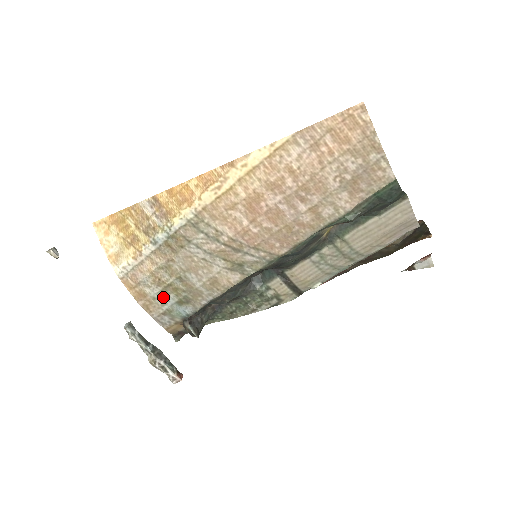
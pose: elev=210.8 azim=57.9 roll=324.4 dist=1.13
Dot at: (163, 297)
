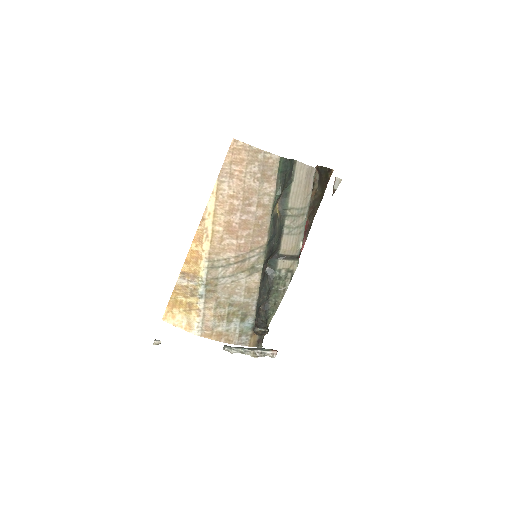
Dot at: (231, 325)
